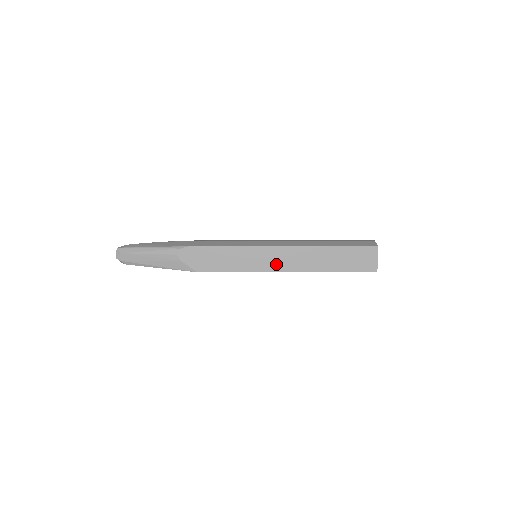
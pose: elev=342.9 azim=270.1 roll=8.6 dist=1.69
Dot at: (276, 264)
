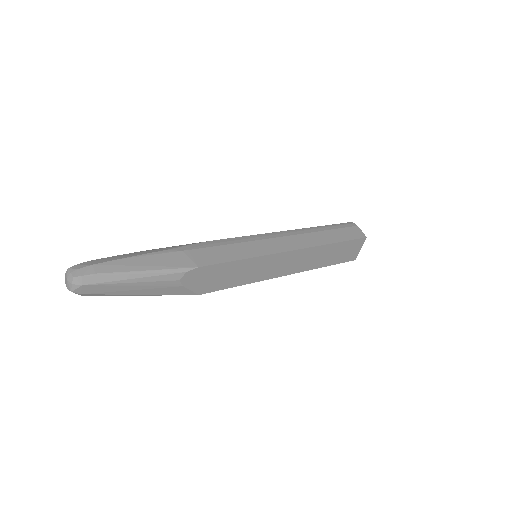
Dot at: (283, 269)
